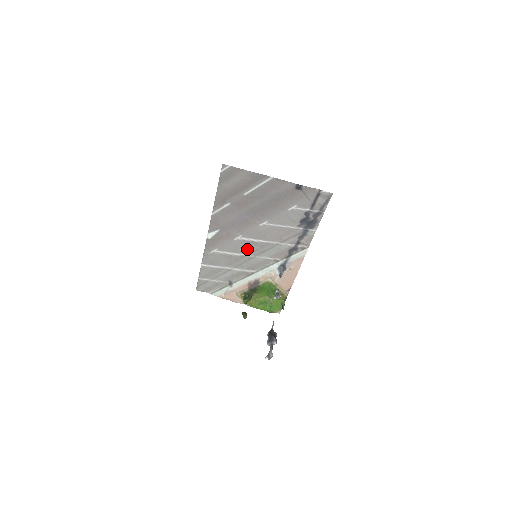
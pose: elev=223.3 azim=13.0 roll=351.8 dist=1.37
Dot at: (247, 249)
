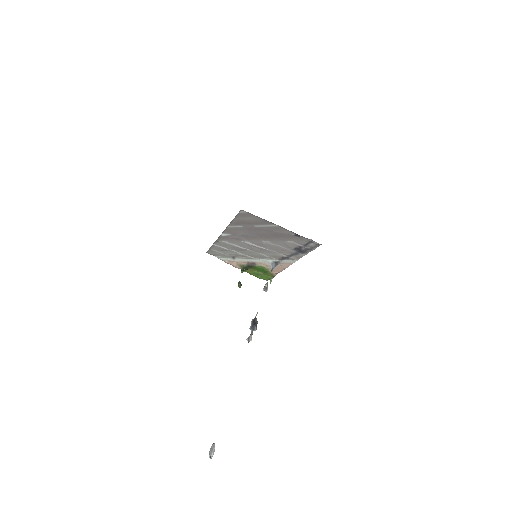
Dot at: (250, 248)
